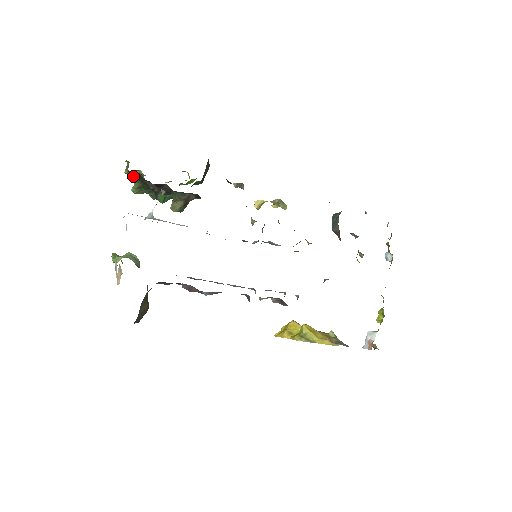
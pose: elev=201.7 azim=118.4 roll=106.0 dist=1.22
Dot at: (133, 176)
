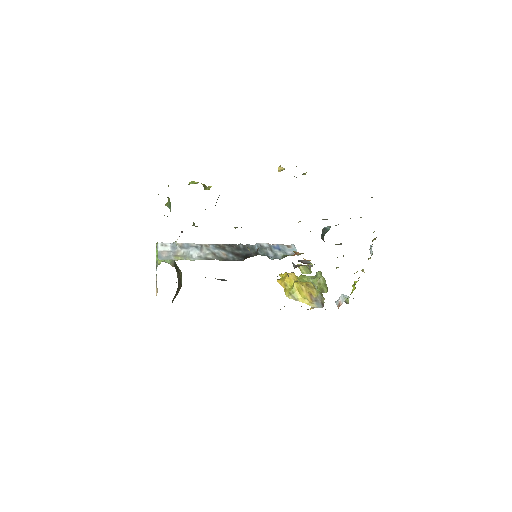
Dot at: occluded
